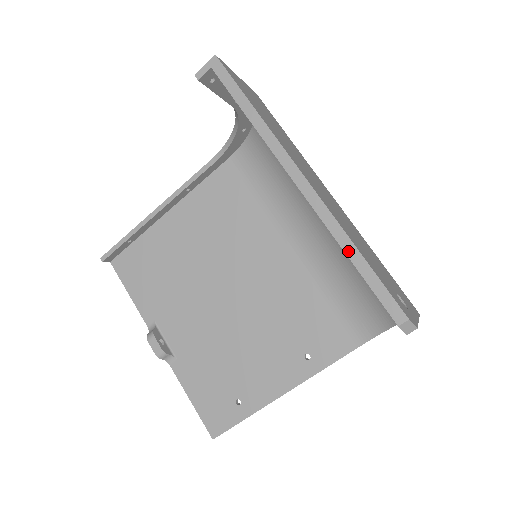
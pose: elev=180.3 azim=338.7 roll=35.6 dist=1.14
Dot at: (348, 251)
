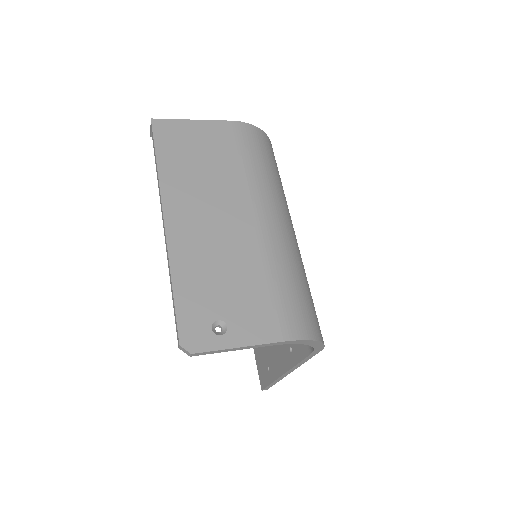
Dot at: (170, 281)
